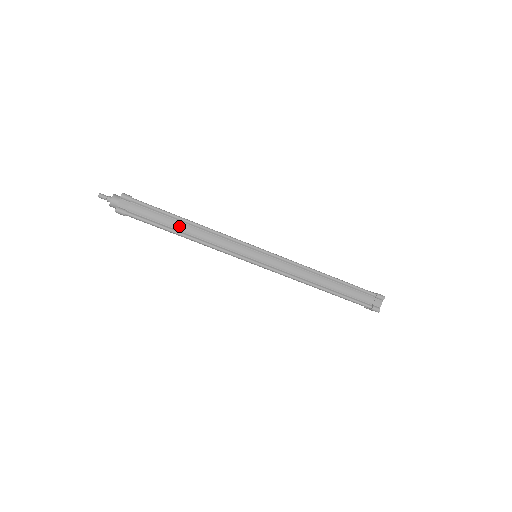
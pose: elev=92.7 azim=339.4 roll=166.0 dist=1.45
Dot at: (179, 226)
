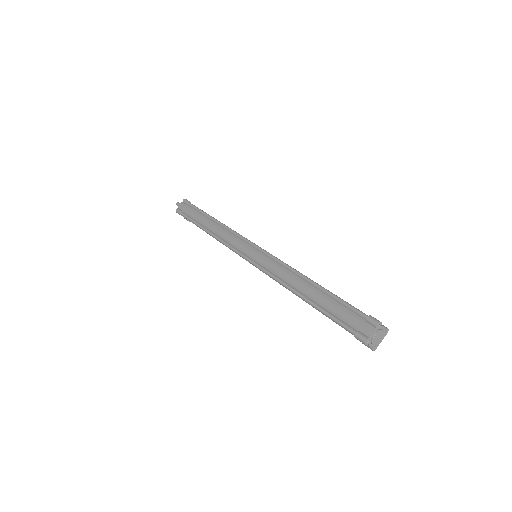
Dot at: (206, 223)
